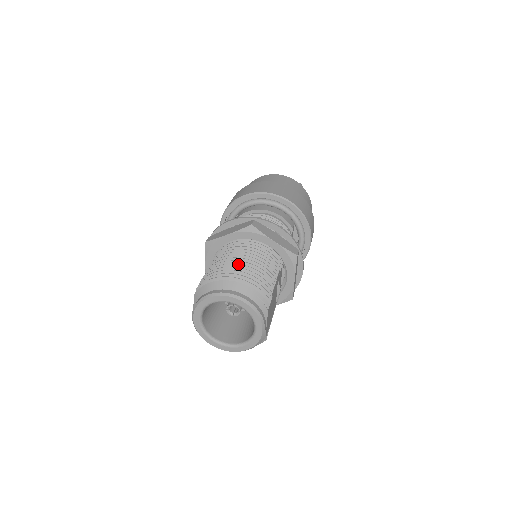
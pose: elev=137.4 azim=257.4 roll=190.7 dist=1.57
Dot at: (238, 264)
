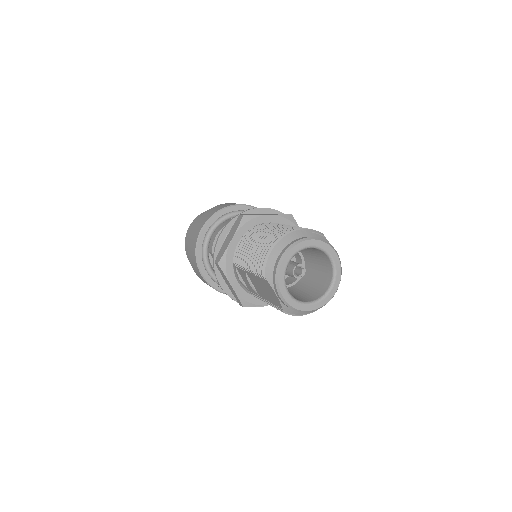
Dot at: (271, 233)
